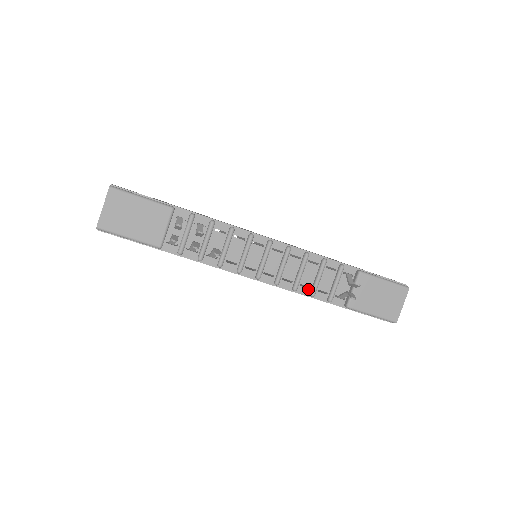
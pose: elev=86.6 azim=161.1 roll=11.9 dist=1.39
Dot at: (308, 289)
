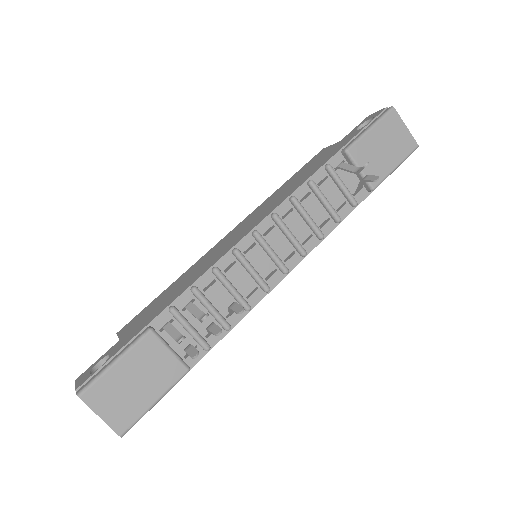
Dot at: (329, 221)
